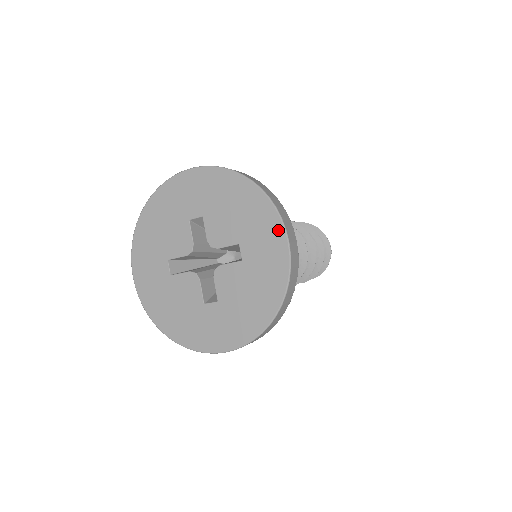
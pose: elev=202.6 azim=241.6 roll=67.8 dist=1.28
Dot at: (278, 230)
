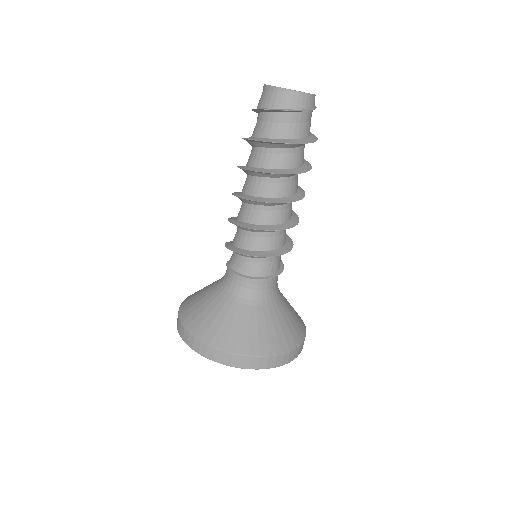
Dot at: occluded
